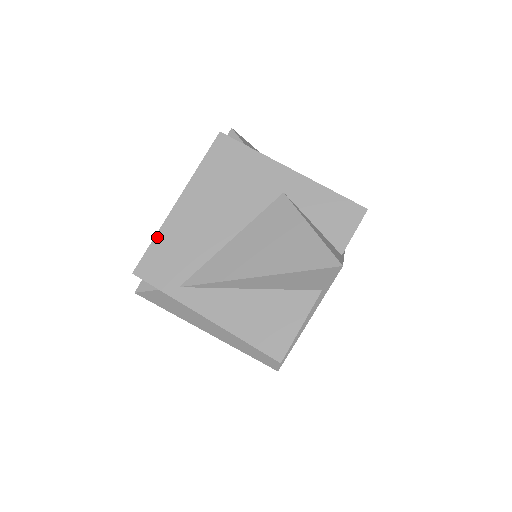
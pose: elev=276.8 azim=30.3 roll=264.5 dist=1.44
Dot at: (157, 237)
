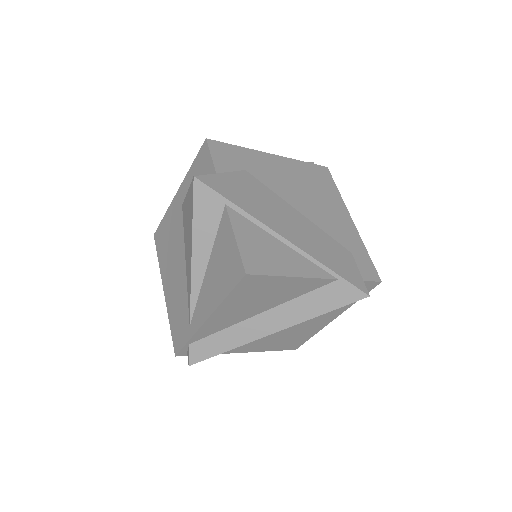
Dot at: (170, 321)
